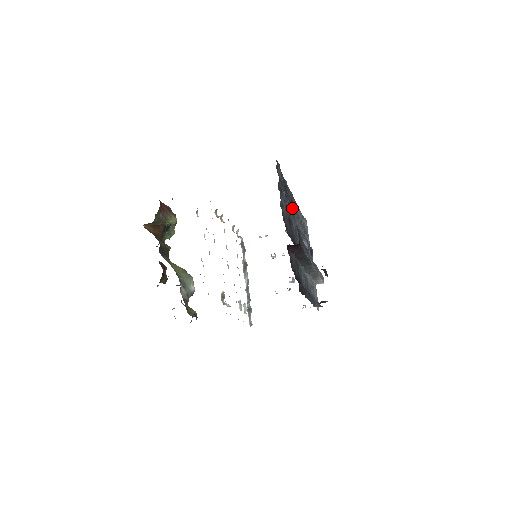
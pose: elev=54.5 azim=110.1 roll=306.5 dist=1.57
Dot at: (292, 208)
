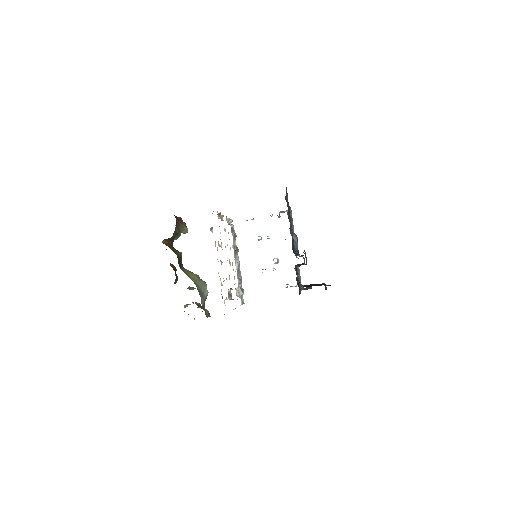
Dot at: occluded
